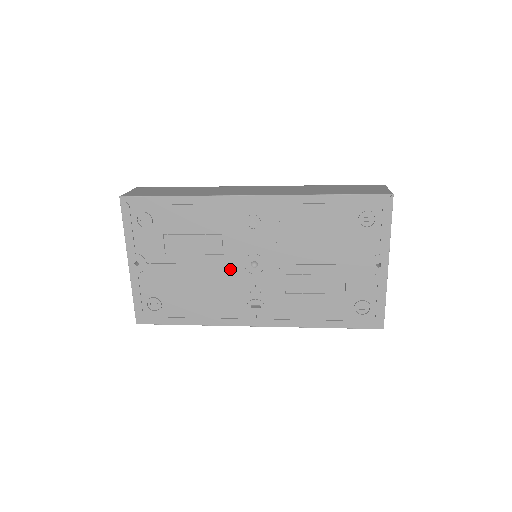
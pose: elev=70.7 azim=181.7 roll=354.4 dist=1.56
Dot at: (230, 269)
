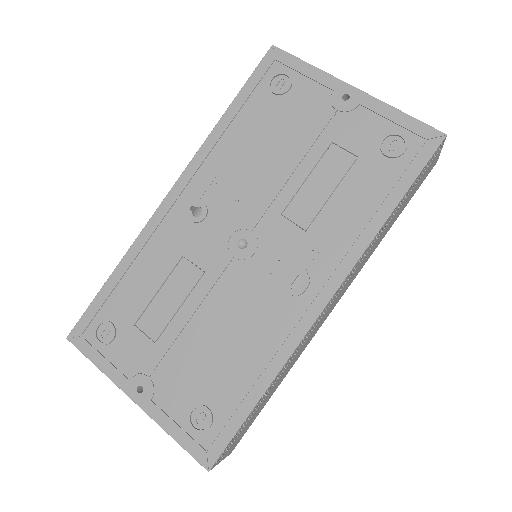
Dot at: (227, 278)
